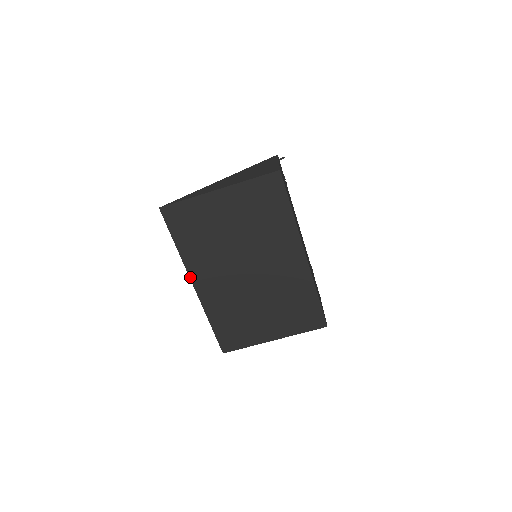
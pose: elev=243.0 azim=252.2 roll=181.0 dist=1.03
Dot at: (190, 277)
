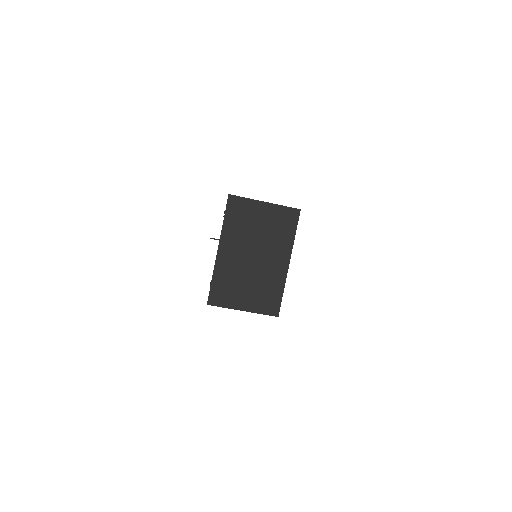
Dot at: (219, 243)
